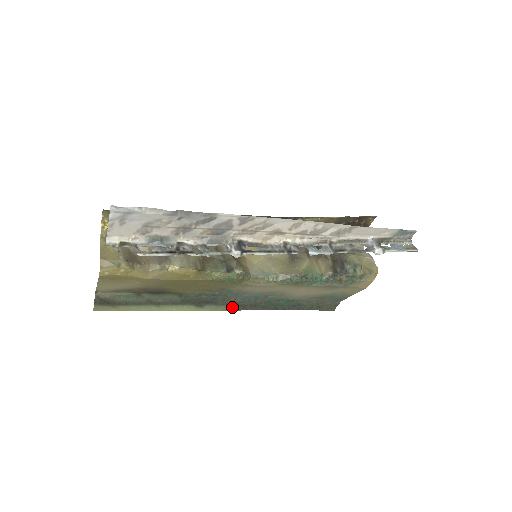
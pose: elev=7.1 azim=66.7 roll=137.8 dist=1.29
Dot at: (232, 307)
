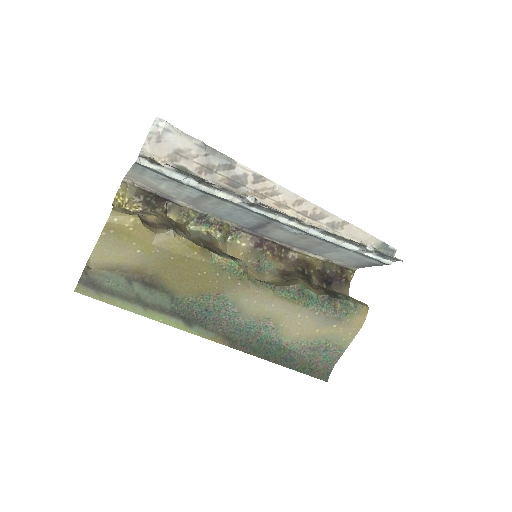
Dot at: (222, 339)
